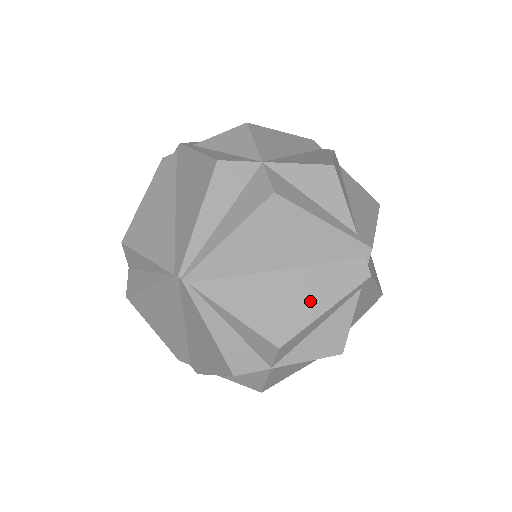
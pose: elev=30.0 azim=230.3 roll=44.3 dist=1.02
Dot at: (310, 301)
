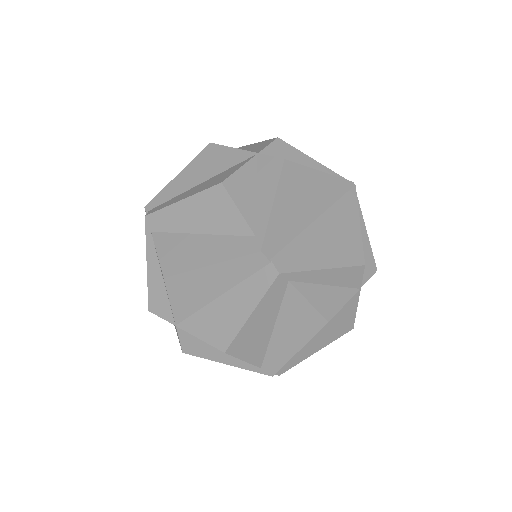
Dot at: occluded
